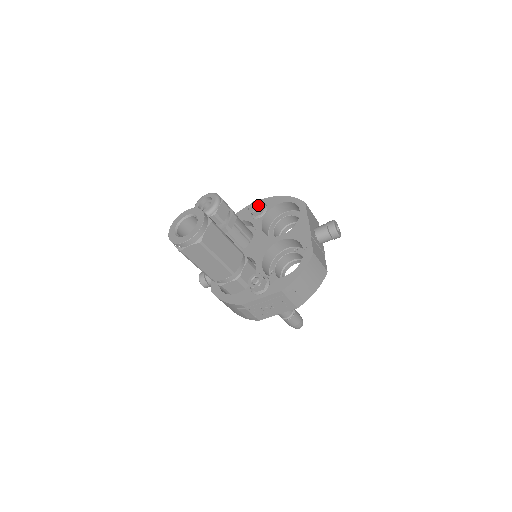
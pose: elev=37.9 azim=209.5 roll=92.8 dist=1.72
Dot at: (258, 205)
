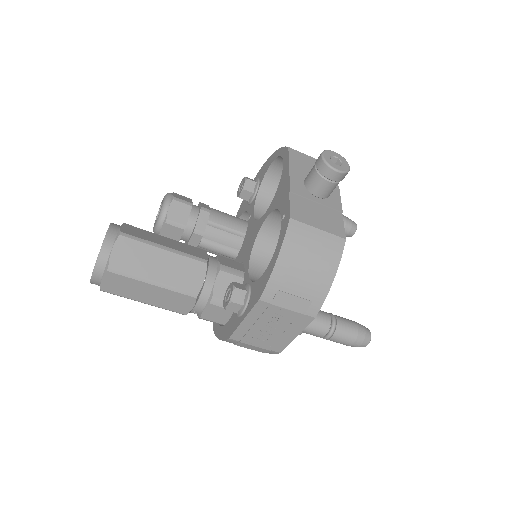
Dot at: (243, 183)
